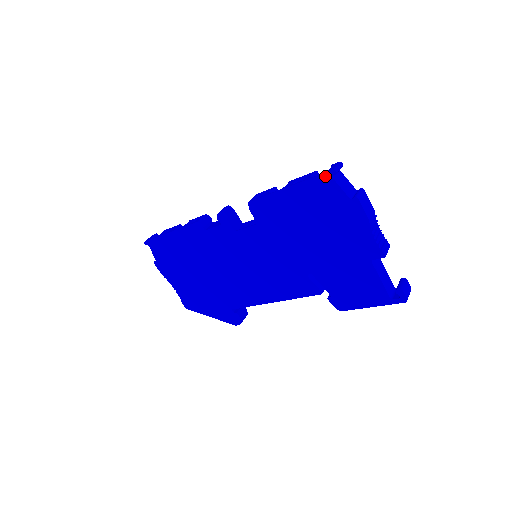
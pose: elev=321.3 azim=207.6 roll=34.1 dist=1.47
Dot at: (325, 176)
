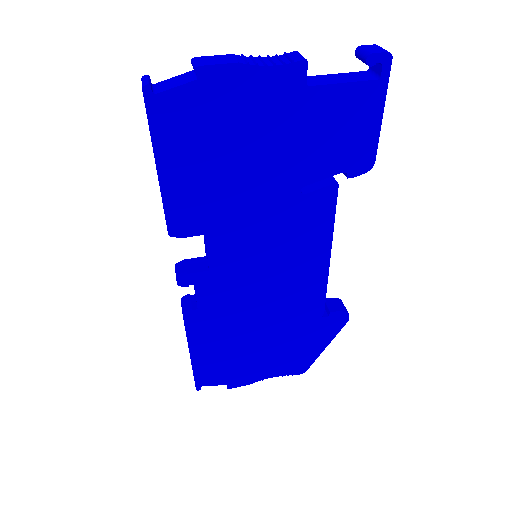
Dot at: (150, 105)
